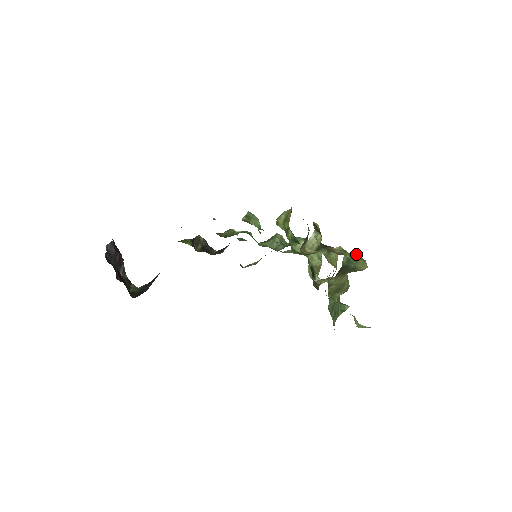
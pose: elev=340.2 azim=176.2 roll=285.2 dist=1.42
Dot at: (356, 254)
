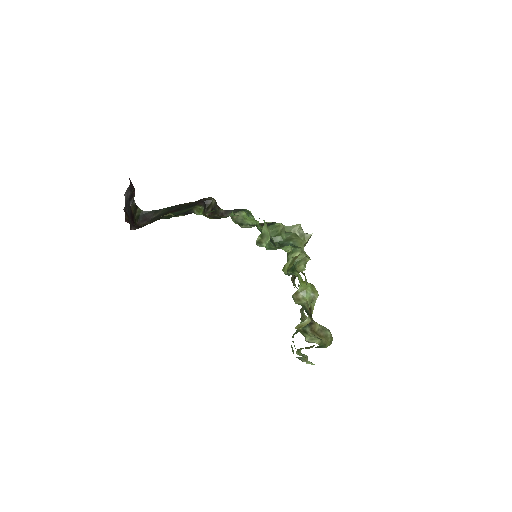
Dot at: (329, 334)
